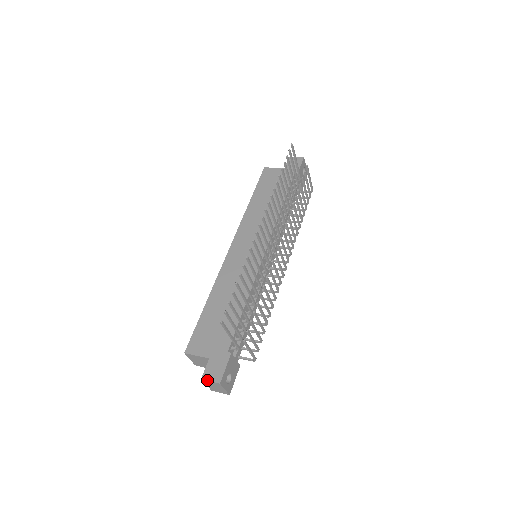
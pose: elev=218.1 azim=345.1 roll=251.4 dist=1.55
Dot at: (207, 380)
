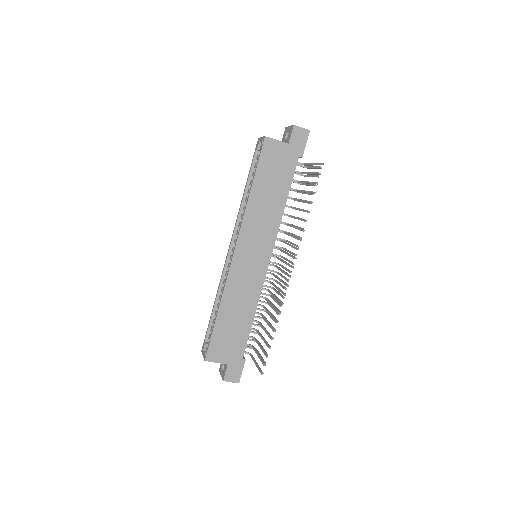
Dot at: occluded
